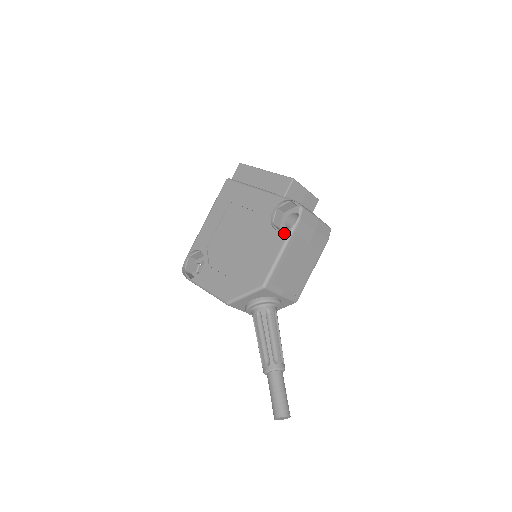
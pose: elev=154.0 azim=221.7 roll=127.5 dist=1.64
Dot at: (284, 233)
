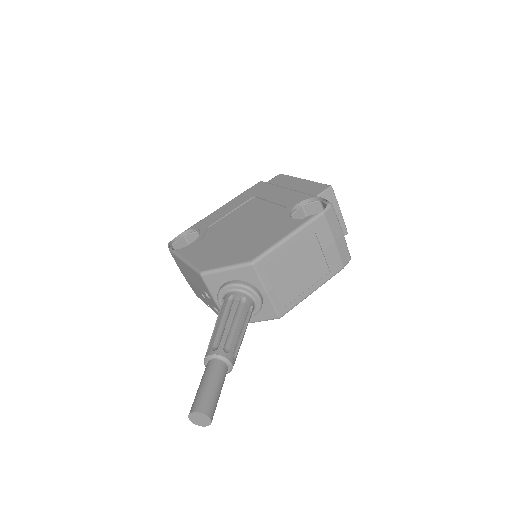
Dot at: (300, 221)
